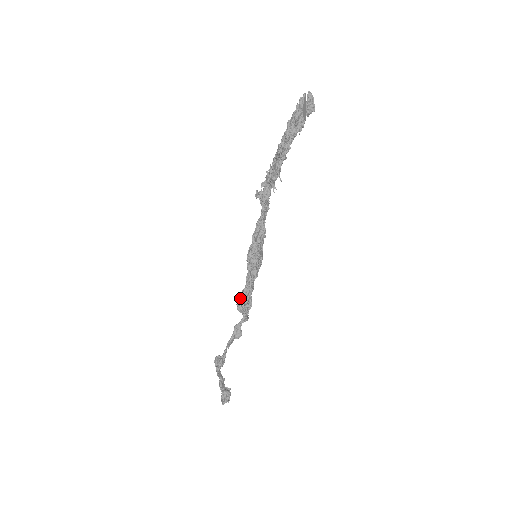
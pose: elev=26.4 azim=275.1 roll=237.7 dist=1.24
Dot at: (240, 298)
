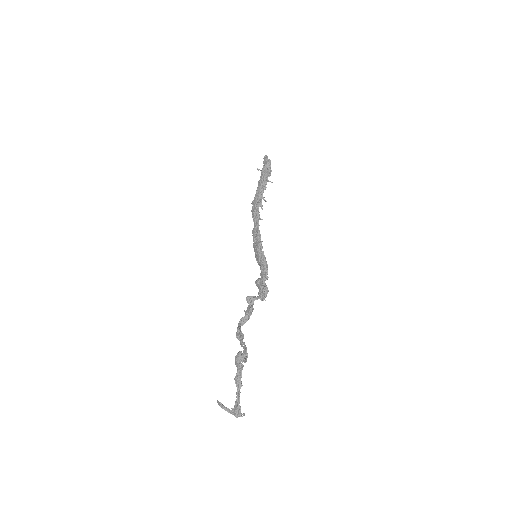
Dot at: (262, 282)
